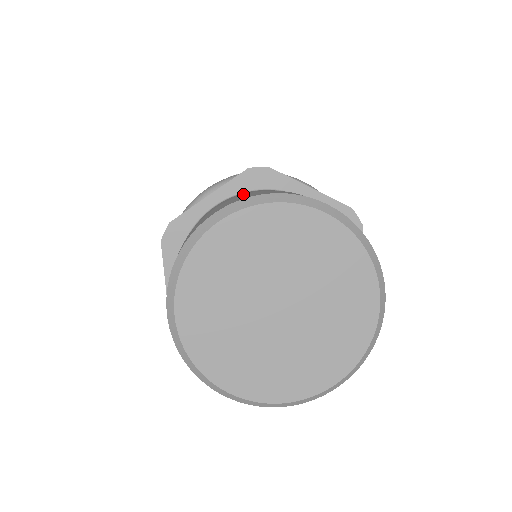
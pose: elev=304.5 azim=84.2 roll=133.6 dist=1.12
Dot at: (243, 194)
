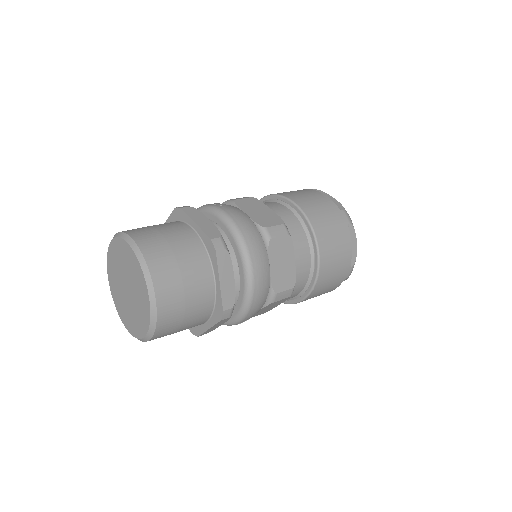
Dot at: occluded
